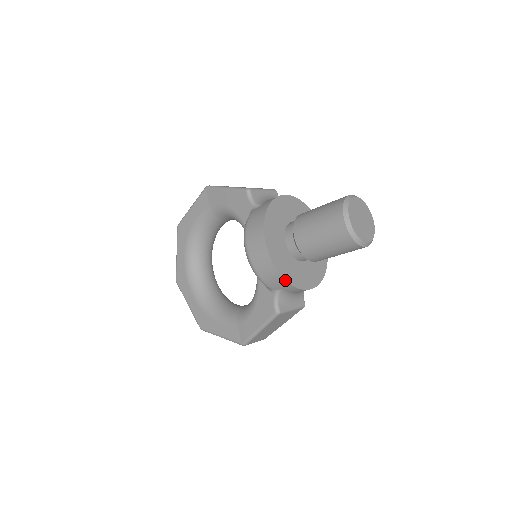
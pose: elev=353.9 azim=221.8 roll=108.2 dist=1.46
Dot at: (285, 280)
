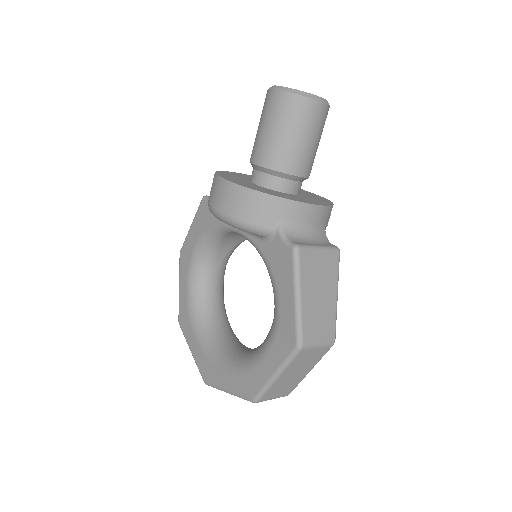
Dot at: (268, 195)
